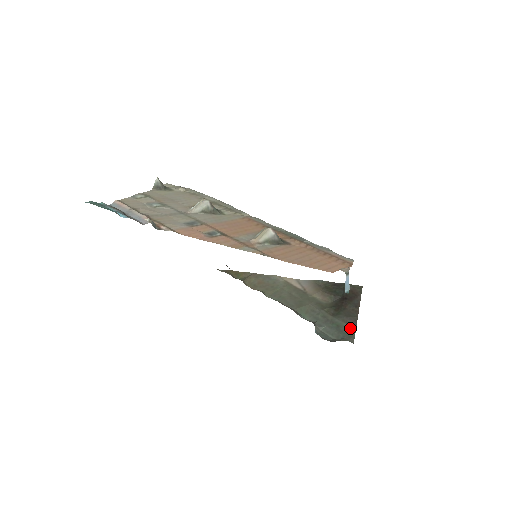
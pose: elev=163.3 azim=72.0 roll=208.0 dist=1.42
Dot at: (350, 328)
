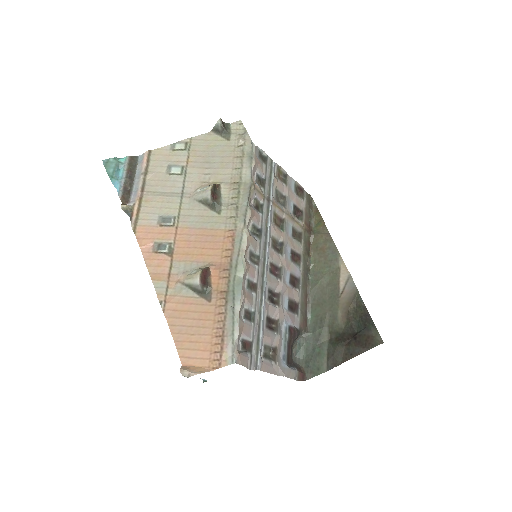
Dot at: (323, 366)
